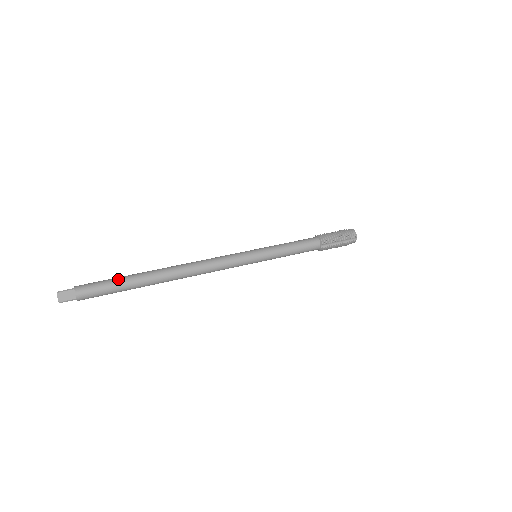
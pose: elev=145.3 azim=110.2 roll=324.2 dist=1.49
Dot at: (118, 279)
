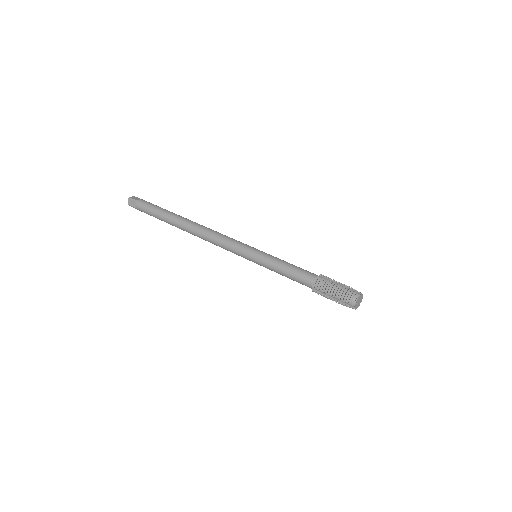
Dot at: (159, 210)
